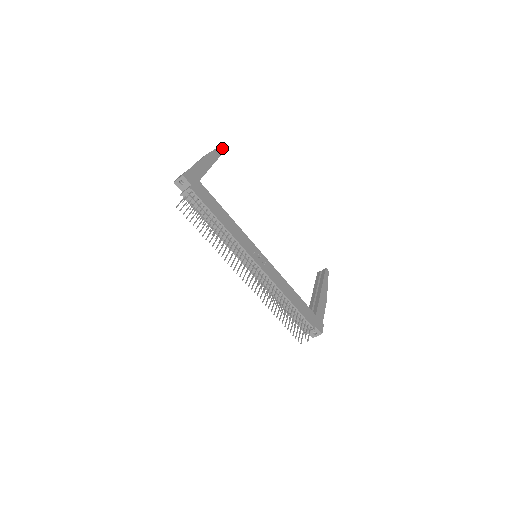
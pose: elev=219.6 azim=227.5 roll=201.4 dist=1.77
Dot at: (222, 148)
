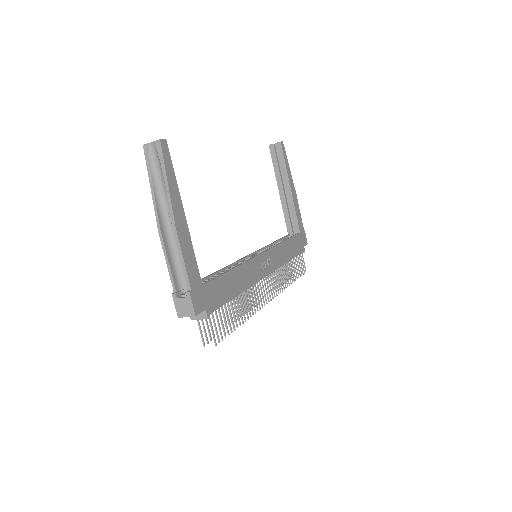
Dot at: (166, 158)
